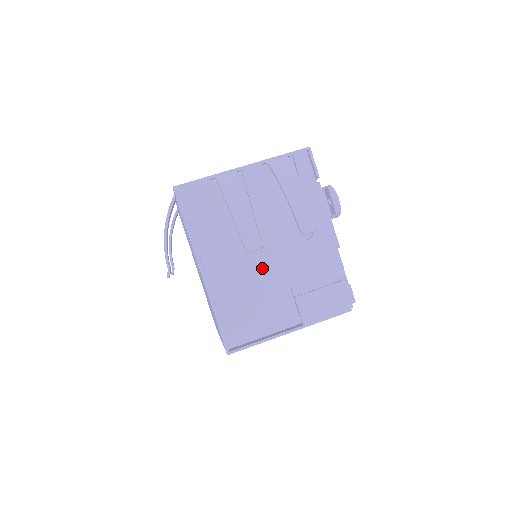
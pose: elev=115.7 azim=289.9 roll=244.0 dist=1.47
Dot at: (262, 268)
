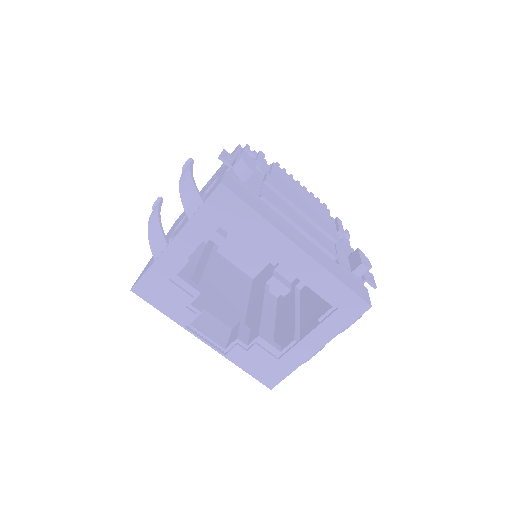
Dot at: occluded
